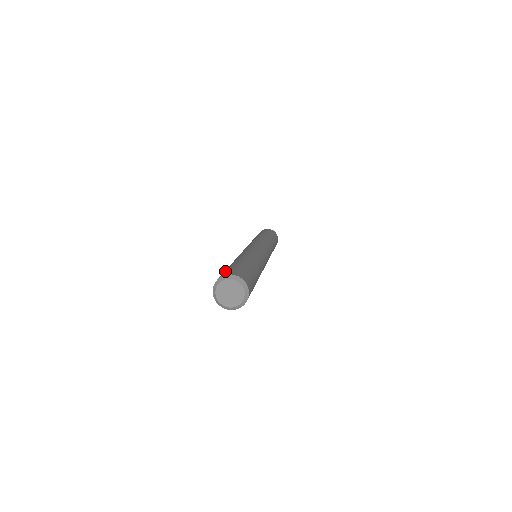
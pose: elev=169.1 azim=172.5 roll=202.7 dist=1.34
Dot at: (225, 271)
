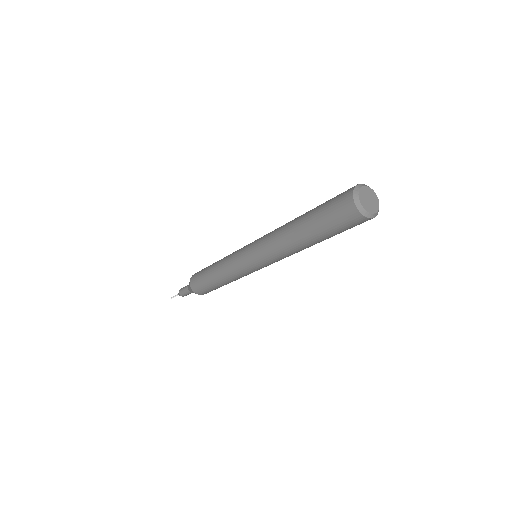
Dot at: (336, 198)
